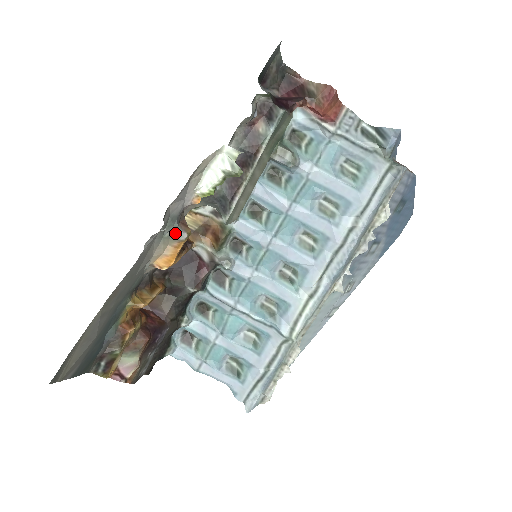
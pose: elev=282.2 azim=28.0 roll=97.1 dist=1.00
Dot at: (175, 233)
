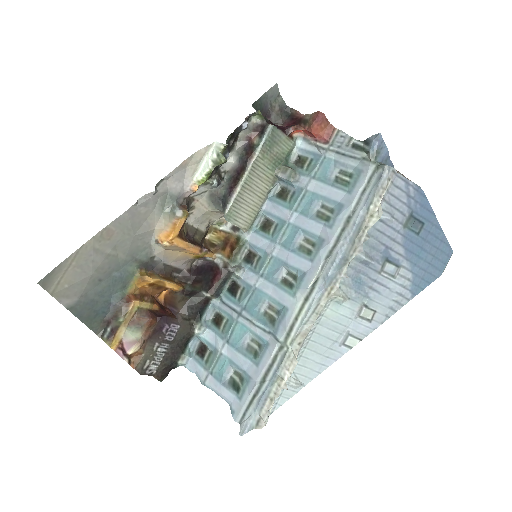
Dot at: (173, 209)
